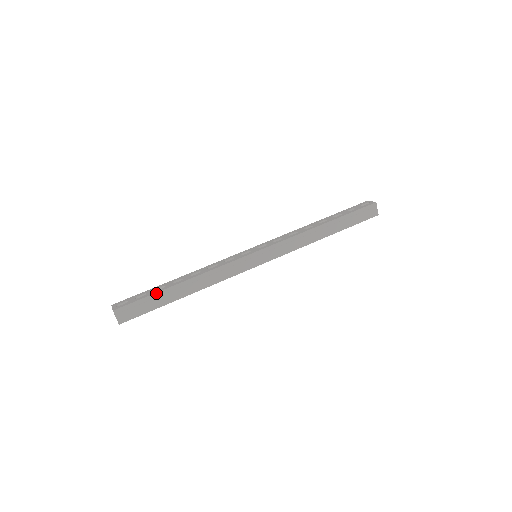
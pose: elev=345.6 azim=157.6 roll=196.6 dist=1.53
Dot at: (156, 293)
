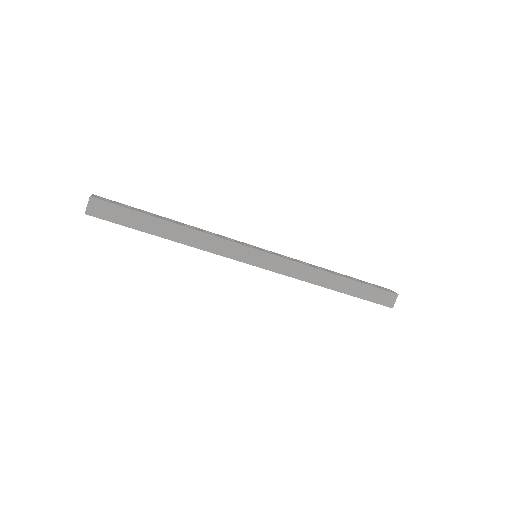
Dot at: (141, 213)
